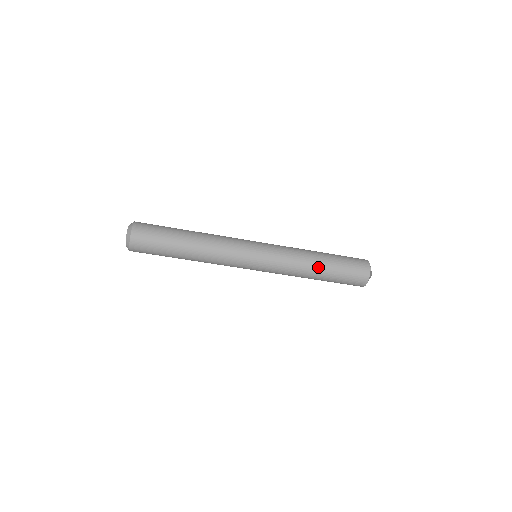
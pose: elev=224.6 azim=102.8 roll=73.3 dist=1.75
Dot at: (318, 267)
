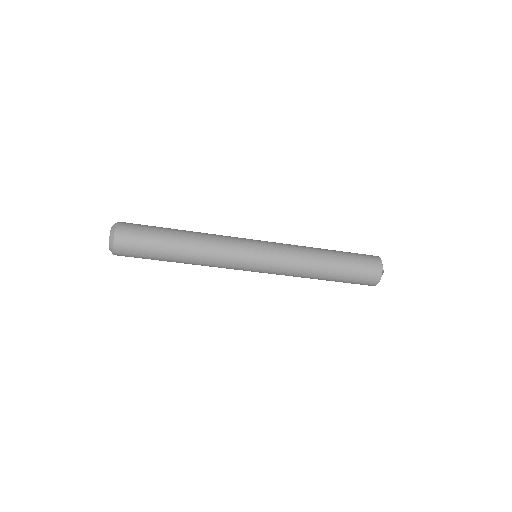
Dot at: (324, 273)
